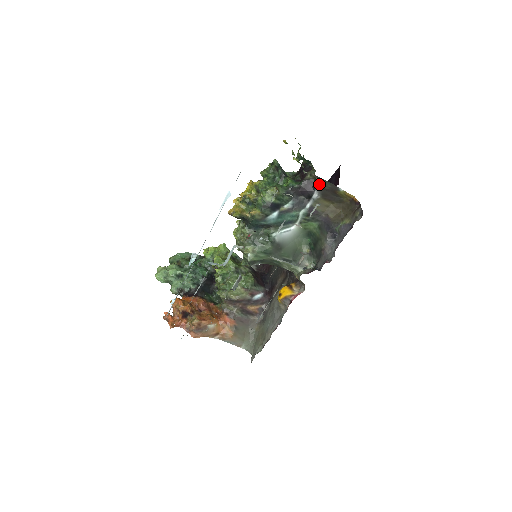
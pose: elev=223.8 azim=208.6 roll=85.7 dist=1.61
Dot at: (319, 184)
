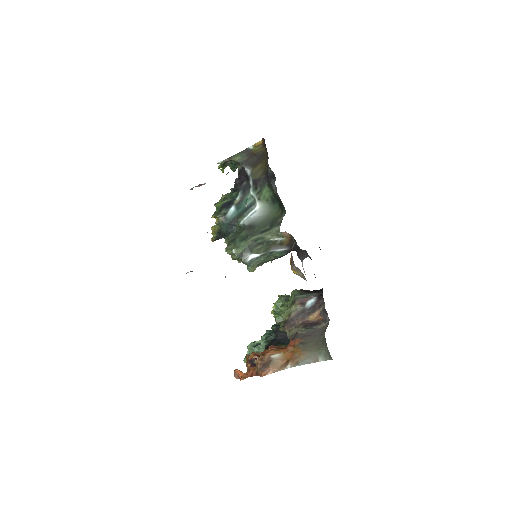
Dot at: (238, 161)
